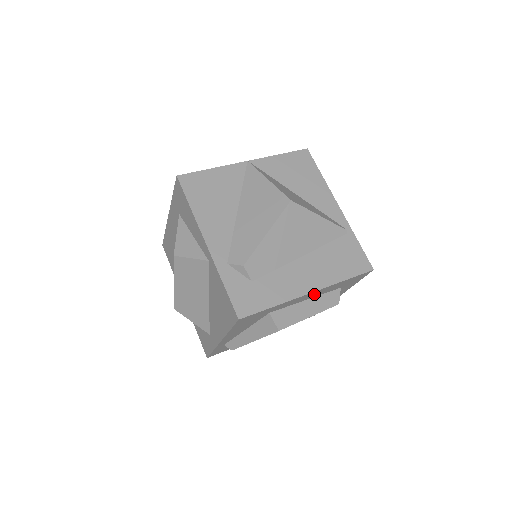
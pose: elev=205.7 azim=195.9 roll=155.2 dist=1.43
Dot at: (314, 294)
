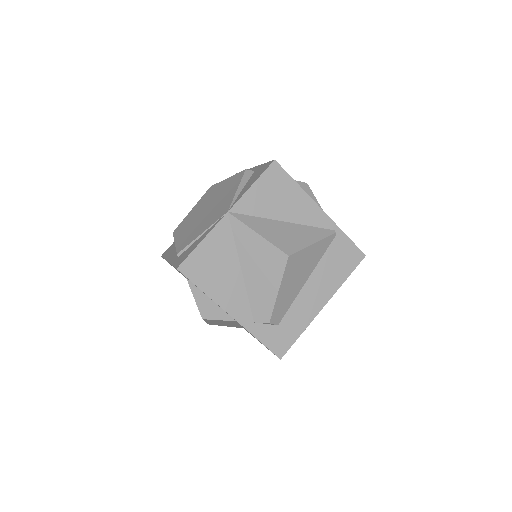
Dot at: occluded
